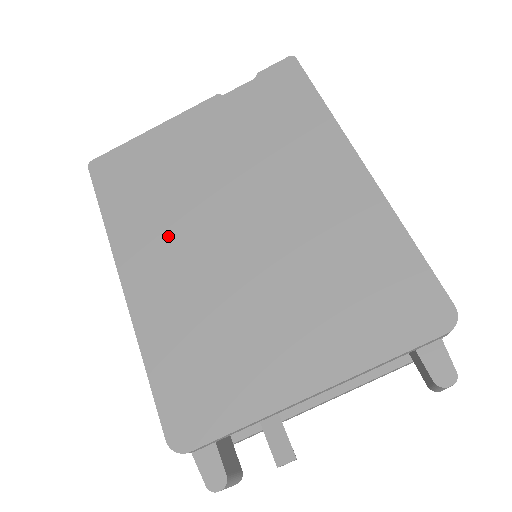
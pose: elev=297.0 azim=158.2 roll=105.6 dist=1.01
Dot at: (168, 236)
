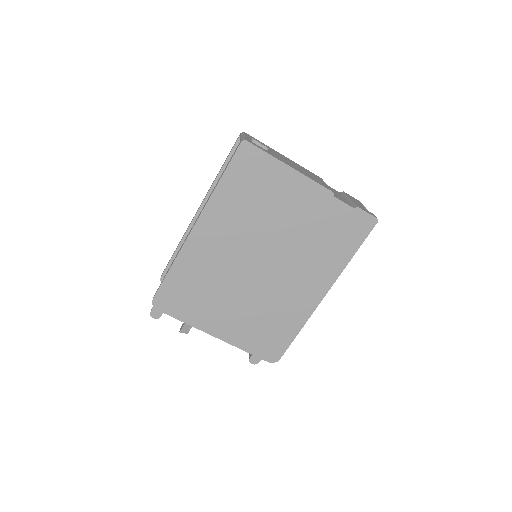
Dot at: (234, 231)
